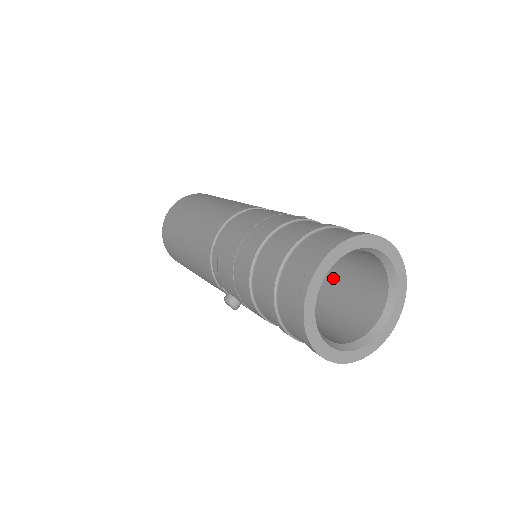
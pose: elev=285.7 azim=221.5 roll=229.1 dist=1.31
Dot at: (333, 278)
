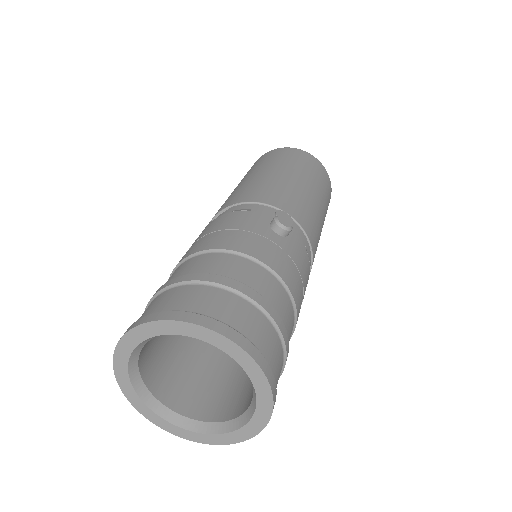
Dot at: occluded
